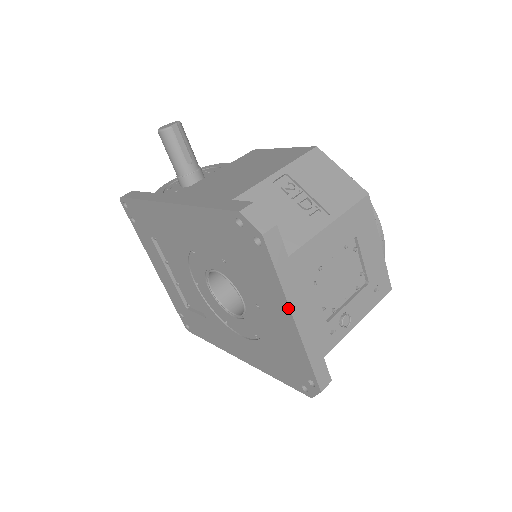
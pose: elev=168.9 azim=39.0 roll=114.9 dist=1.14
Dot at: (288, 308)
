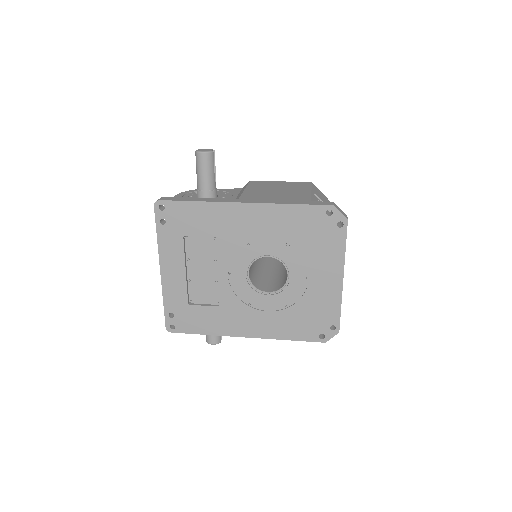
Dot at: (343, 270)
